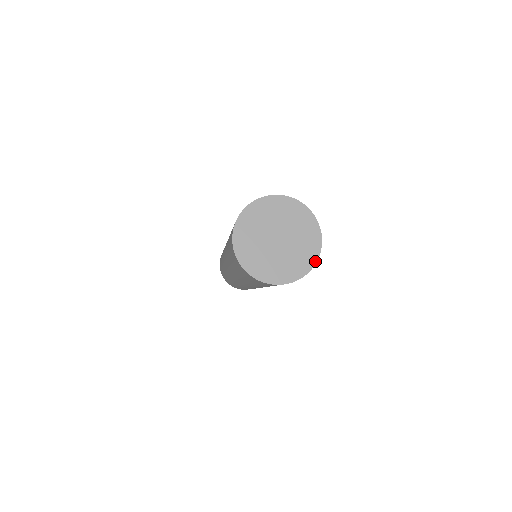
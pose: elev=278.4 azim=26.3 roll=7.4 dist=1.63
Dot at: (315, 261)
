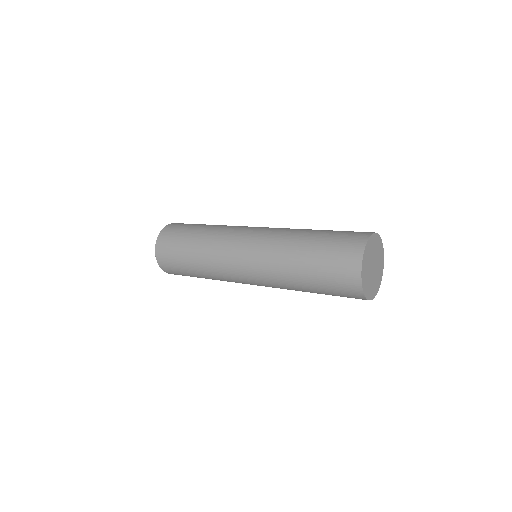
Dot at: occluded
